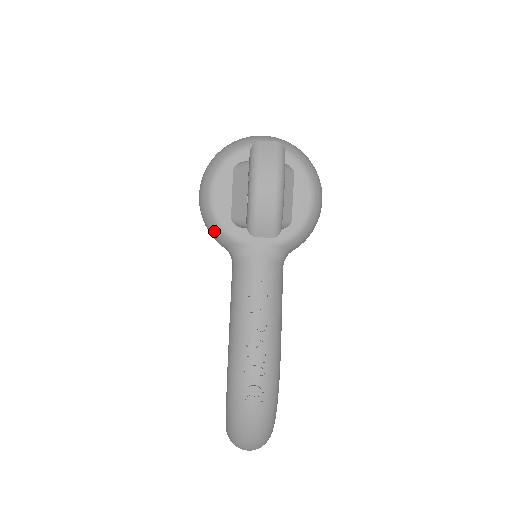
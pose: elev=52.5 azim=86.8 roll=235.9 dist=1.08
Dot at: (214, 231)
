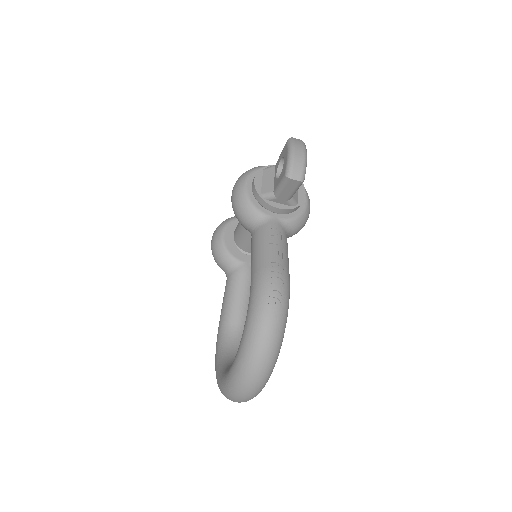
Dot at: (245, 207)
